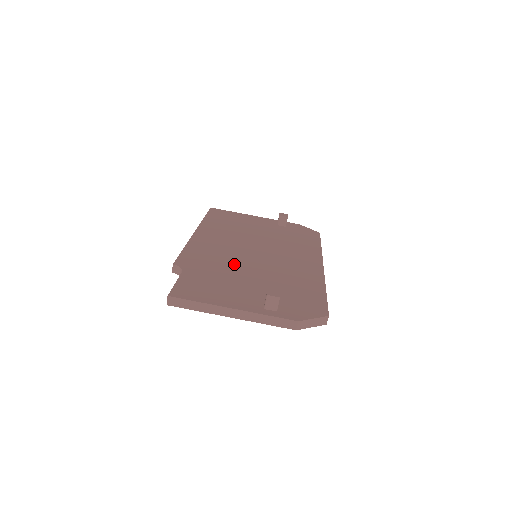
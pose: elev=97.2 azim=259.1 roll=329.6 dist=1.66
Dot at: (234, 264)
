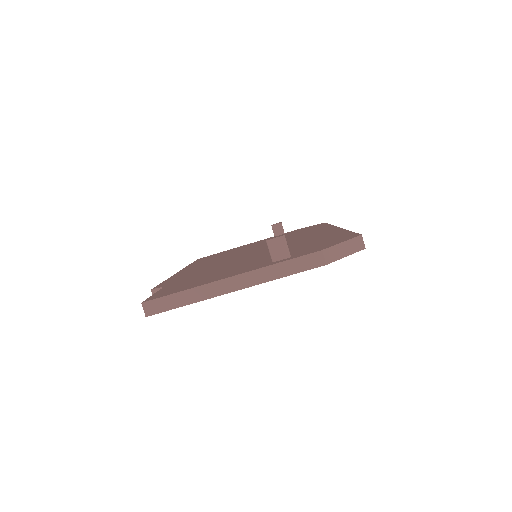
Dot at: (228, 263)
